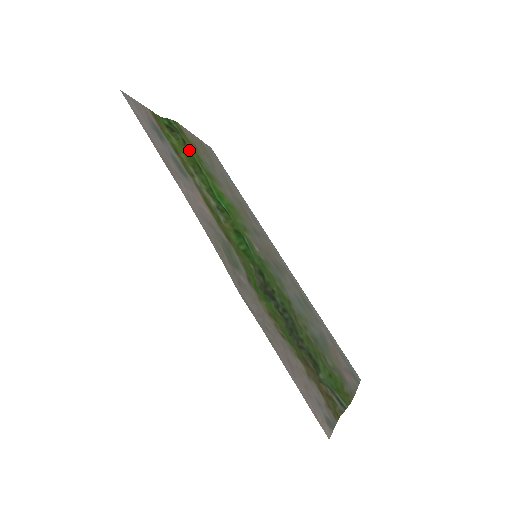
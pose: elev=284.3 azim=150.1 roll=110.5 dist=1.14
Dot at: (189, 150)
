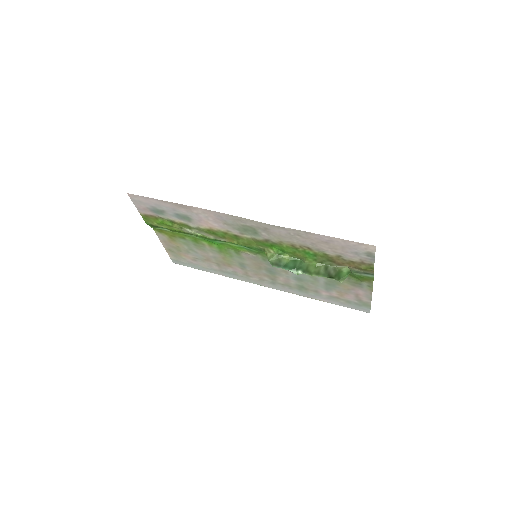
Dot at: (174, 231)
